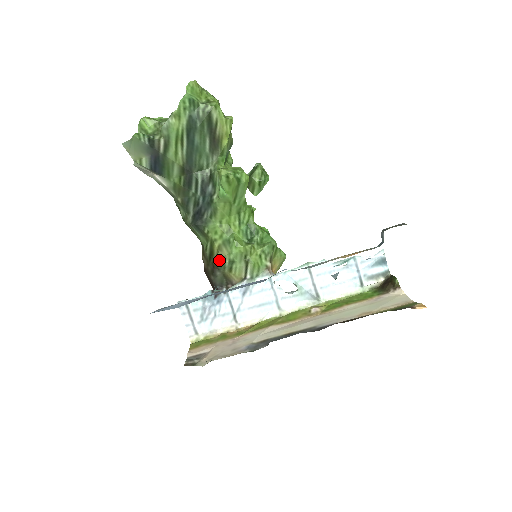
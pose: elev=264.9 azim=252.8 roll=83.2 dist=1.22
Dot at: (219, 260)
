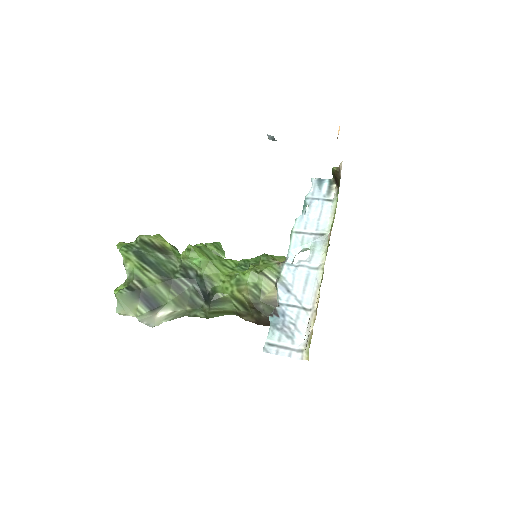
Dot at: (248, 296)
